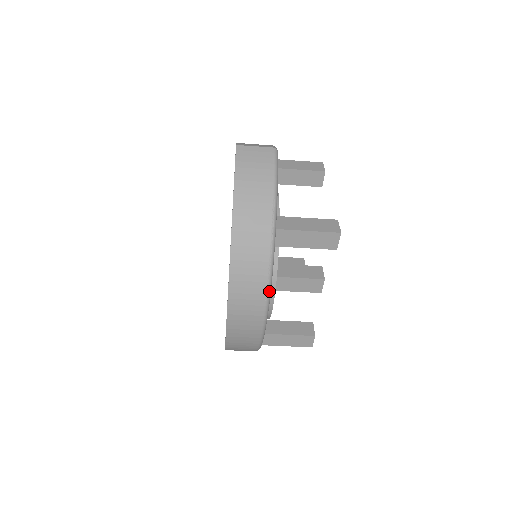
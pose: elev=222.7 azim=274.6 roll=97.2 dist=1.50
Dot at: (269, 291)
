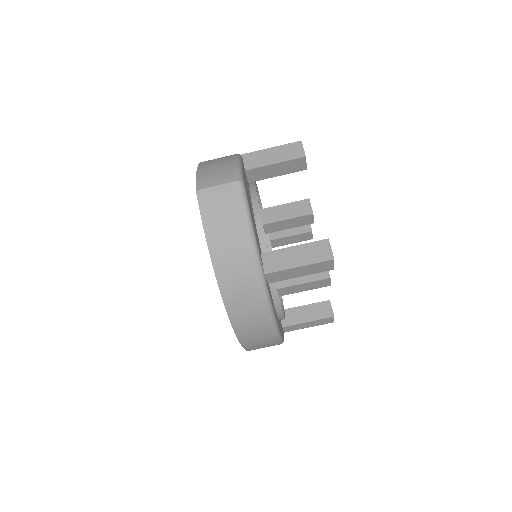
Dot at: (275, 324)
